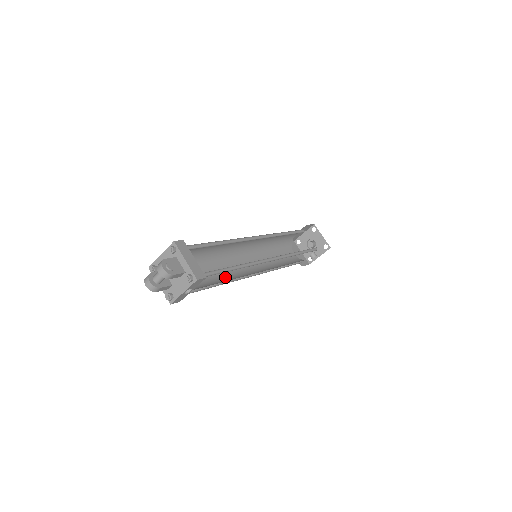
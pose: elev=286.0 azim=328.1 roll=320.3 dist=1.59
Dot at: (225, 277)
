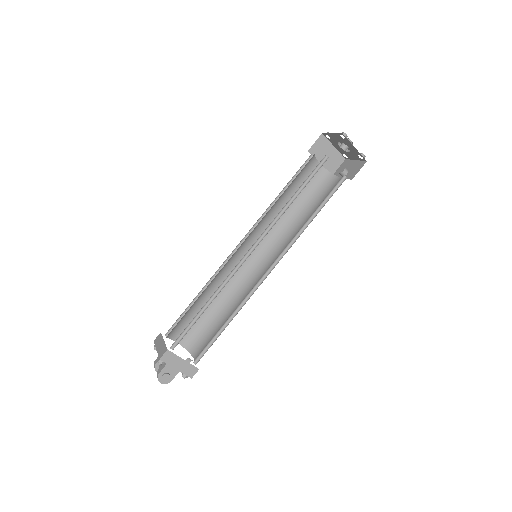
Dot at: (227, 293)
